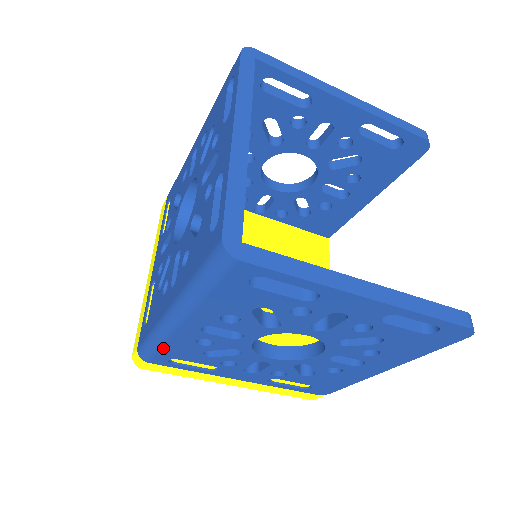
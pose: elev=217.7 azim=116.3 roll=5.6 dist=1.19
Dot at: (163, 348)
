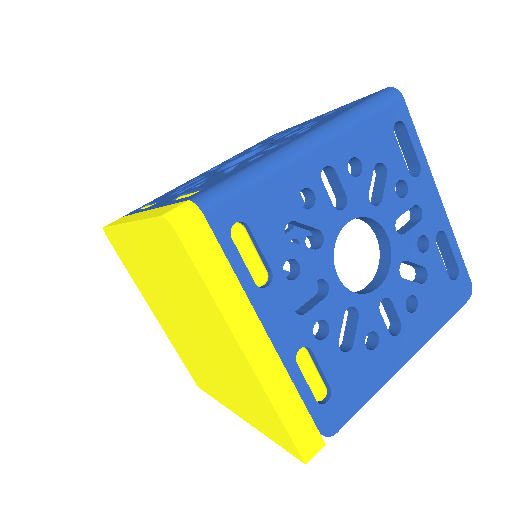
Dot at: (258, 187)
